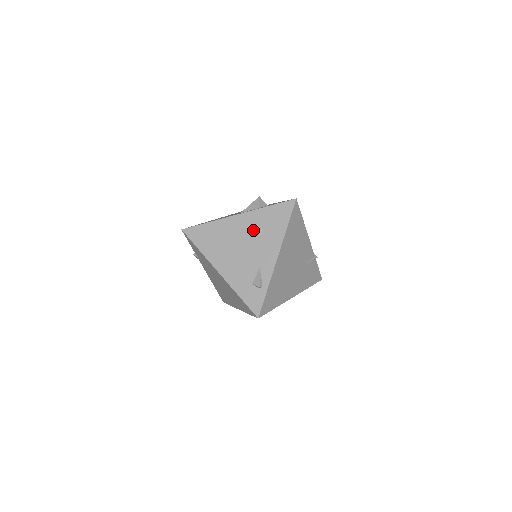
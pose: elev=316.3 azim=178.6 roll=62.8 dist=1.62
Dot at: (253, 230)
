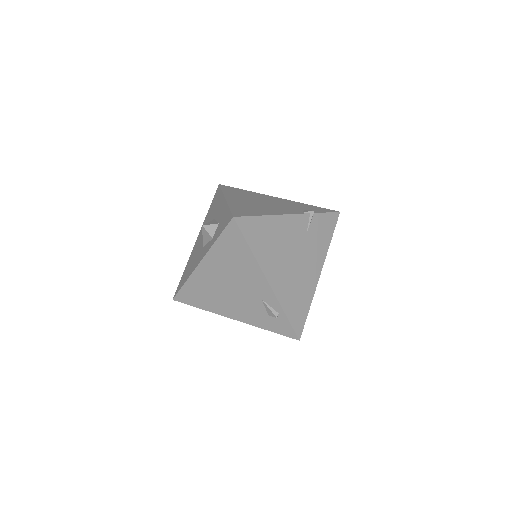
Dot at: (225, 270)
